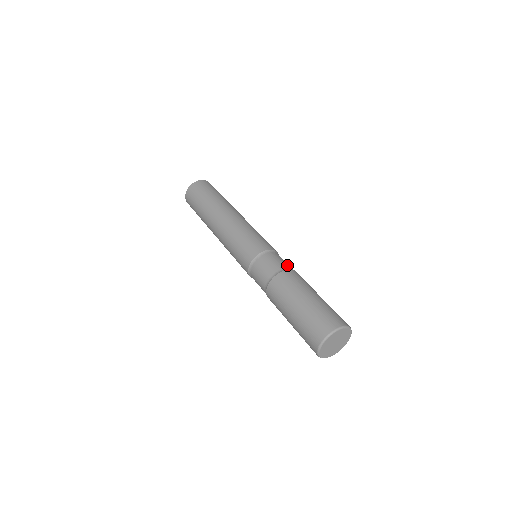
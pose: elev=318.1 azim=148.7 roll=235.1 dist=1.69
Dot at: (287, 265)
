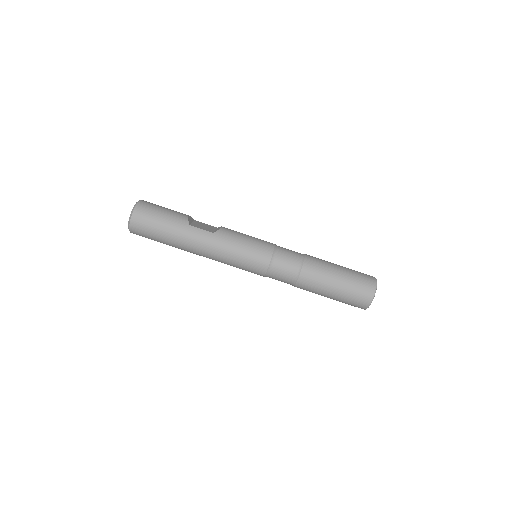
Dot at: (292, 272)
